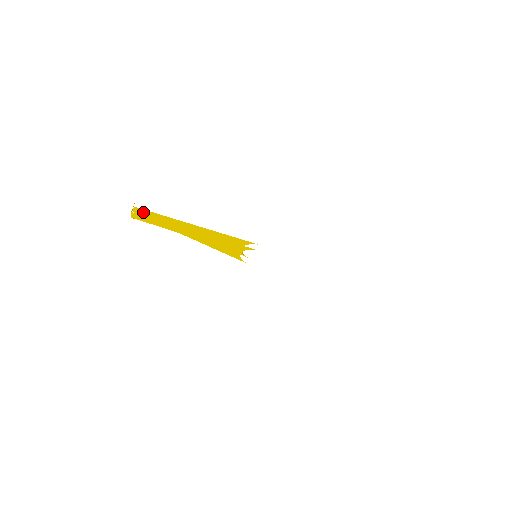
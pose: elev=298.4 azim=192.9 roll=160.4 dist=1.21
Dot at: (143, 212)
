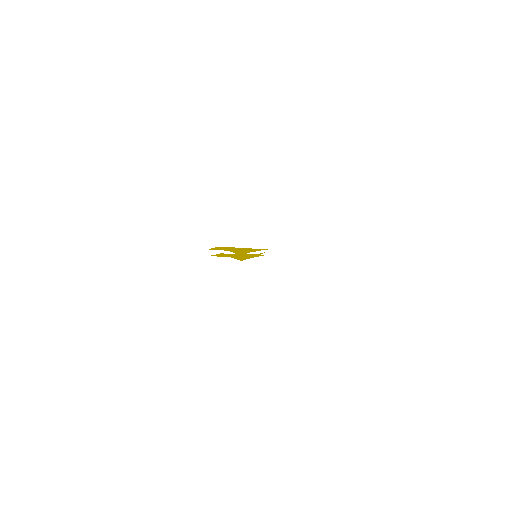
Dot at: (218, 248)
